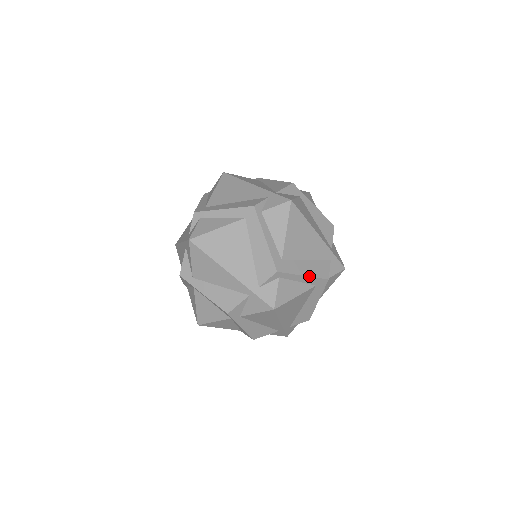
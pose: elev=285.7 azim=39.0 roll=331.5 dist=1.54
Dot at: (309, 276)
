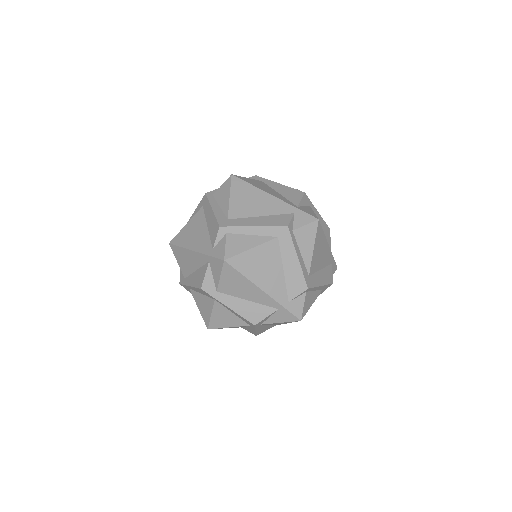
Dot at: (260, 226)
